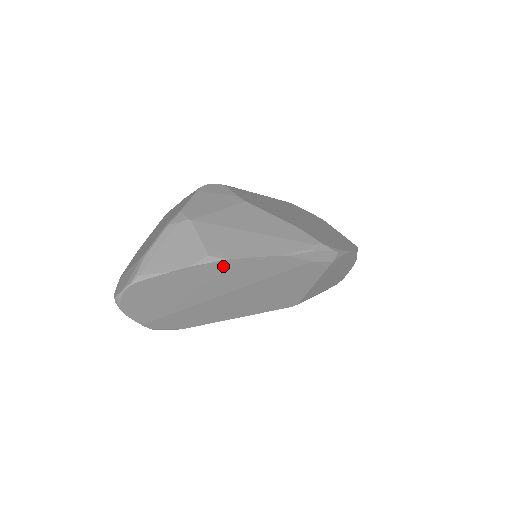
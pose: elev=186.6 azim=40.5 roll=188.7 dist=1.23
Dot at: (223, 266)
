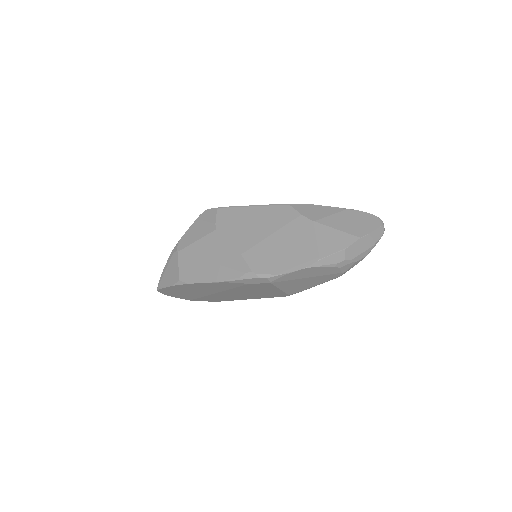
Dot at: (191, 285)
